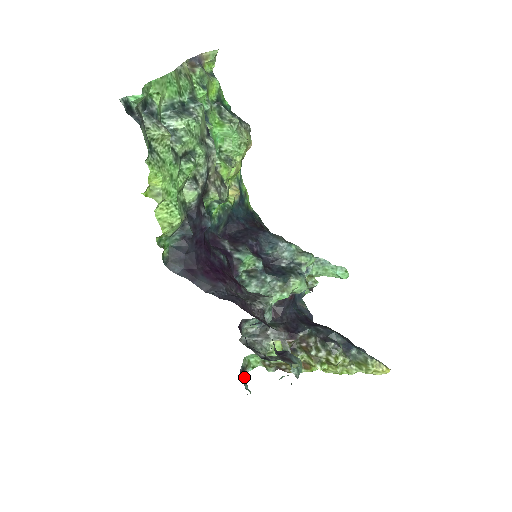
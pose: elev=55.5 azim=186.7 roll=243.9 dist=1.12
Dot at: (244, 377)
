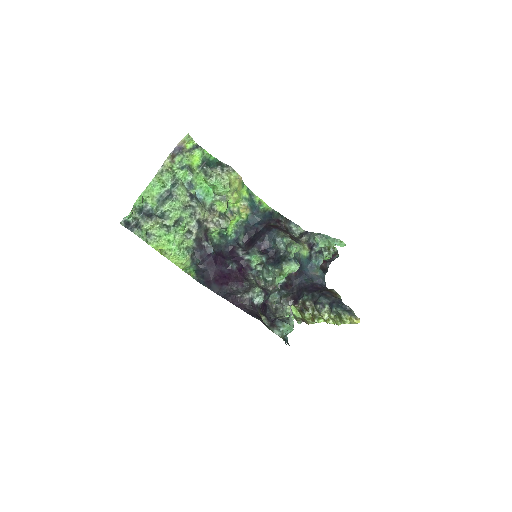
Dot at: occluded
